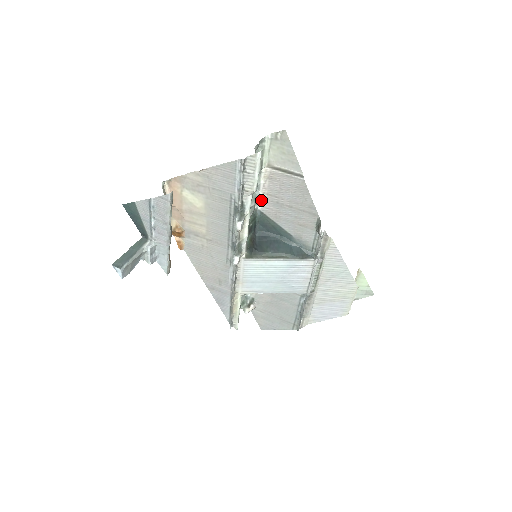
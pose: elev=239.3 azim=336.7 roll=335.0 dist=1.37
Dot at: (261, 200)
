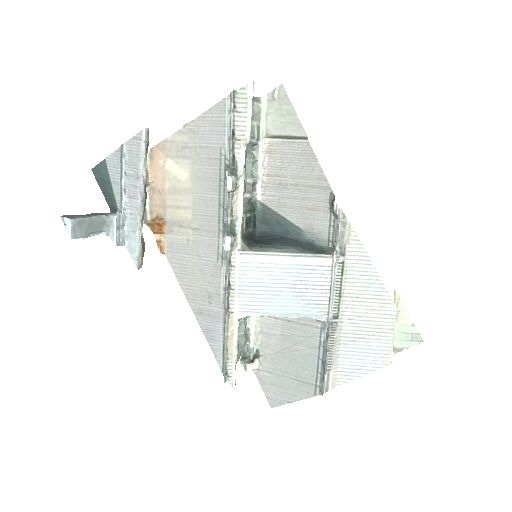
Dot at: (261, 186)
